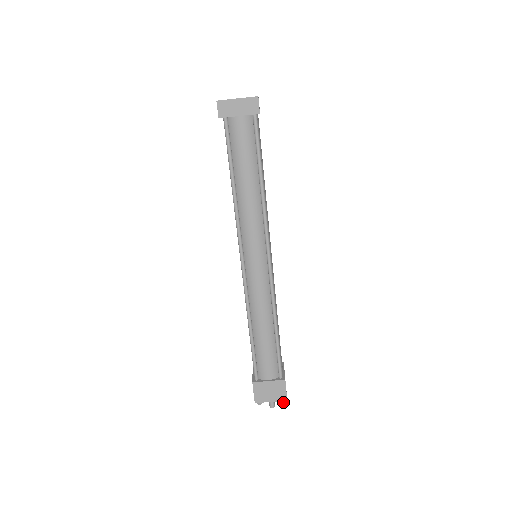
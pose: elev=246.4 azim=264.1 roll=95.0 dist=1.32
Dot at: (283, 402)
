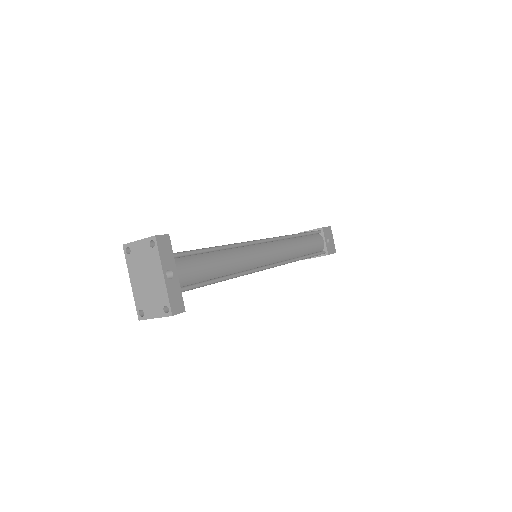
Dot at: occluded
